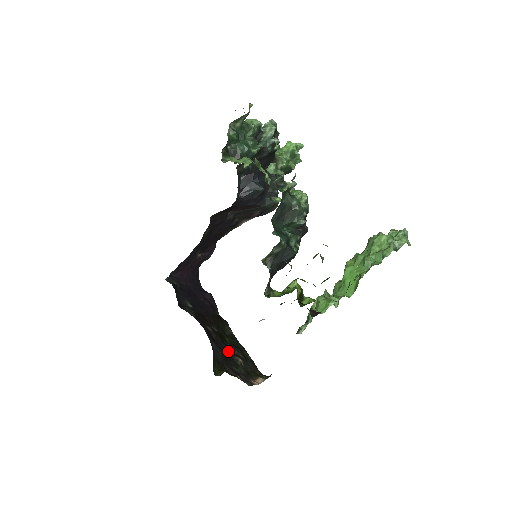
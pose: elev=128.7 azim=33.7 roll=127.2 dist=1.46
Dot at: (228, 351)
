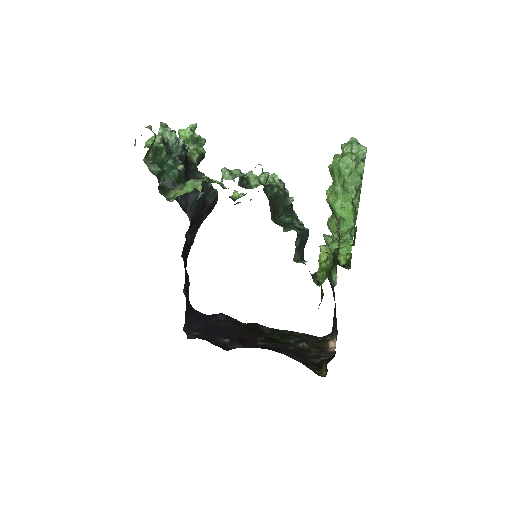
Dot at: (289, 346)
